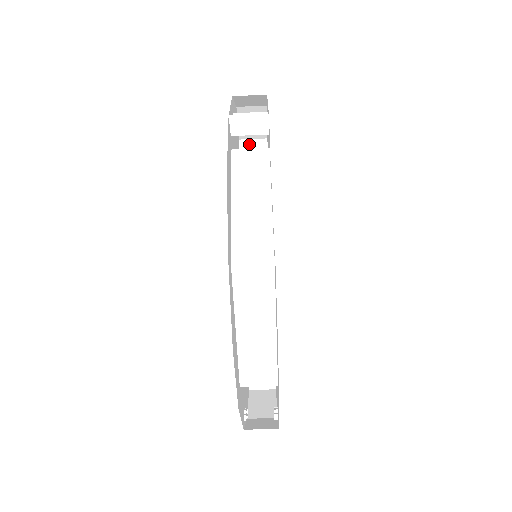
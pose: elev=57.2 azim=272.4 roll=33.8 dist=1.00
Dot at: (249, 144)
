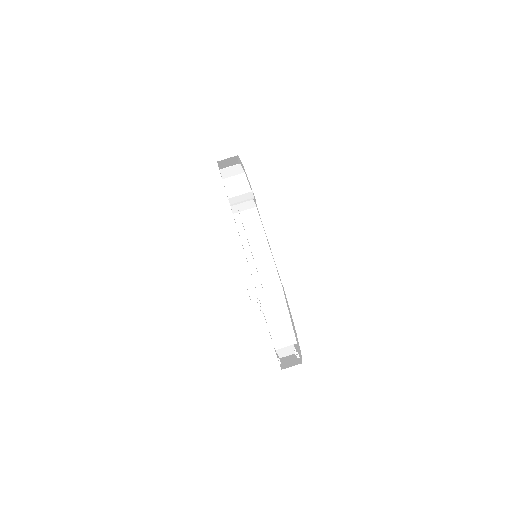
Dot at: occluded
